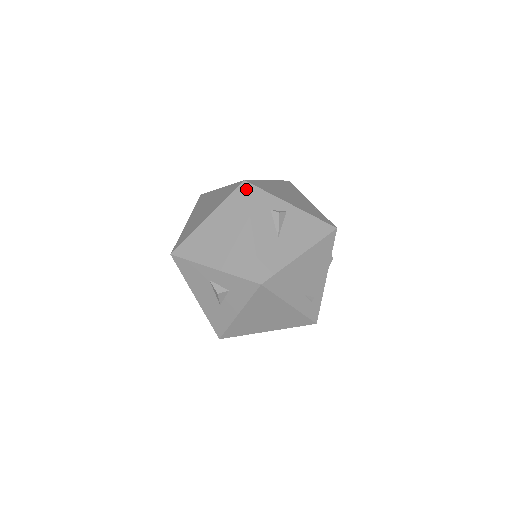
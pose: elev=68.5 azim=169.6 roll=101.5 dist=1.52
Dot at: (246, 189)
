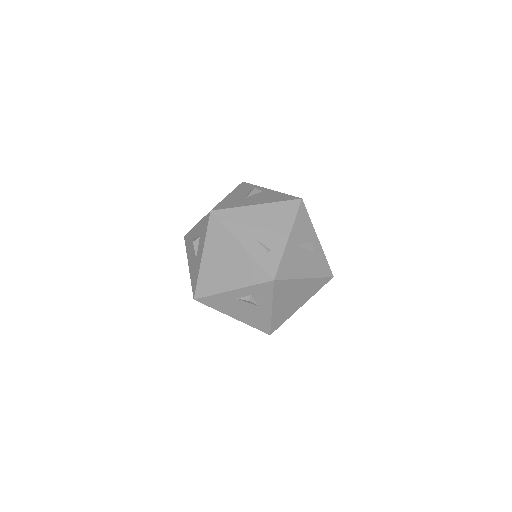
Dot at: (240, 184)
